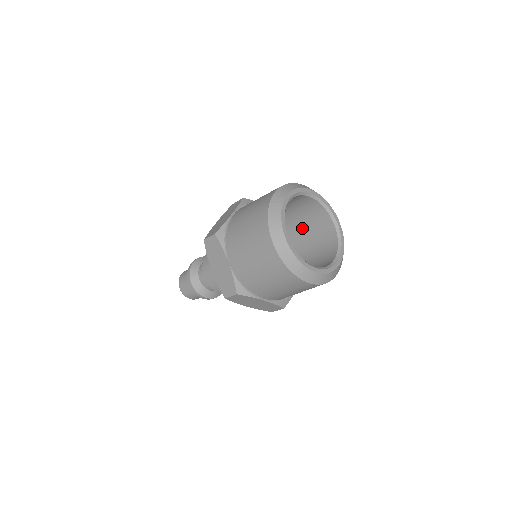
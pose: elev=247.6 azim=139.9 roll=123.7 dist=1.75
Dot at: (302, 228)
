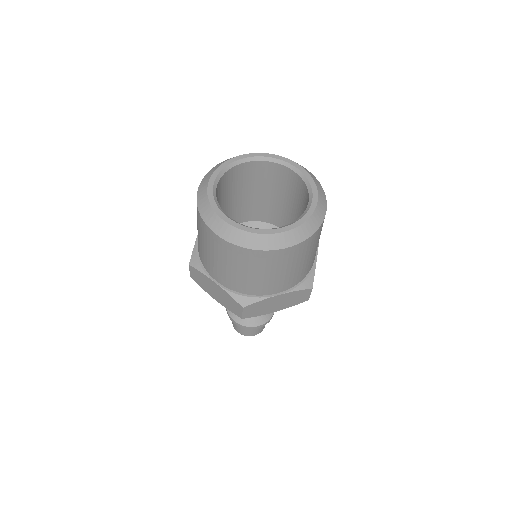
Dot at: (275, 197)
